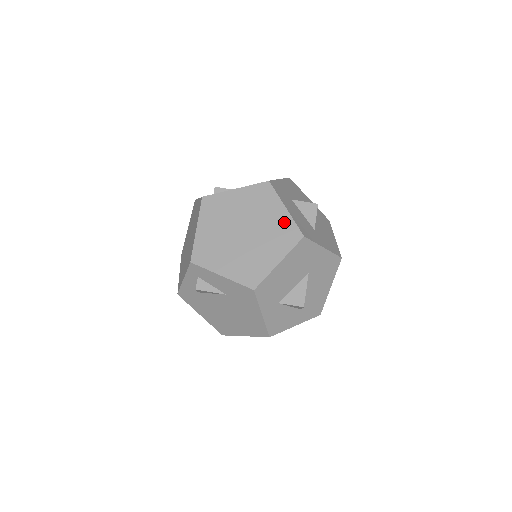
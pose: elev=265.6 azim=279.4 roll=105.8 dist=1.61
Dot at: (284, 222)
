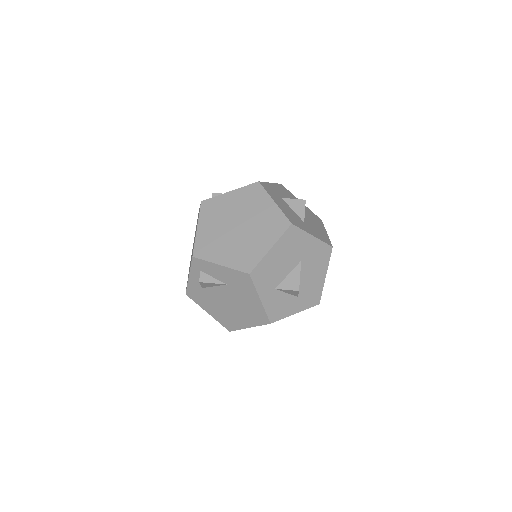
Dot at: (273, 214)
